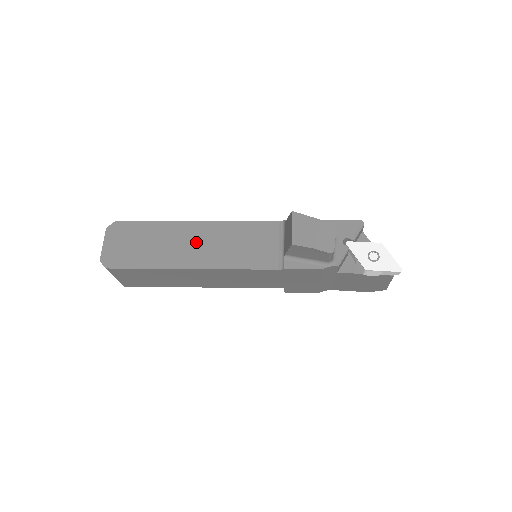
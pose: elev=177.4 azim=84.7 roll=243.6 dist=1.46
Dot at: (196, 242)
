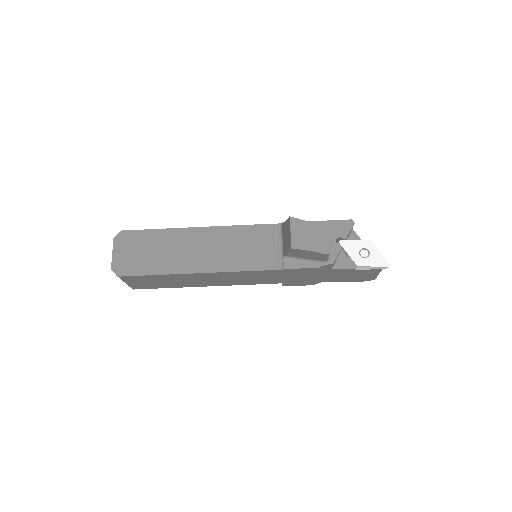
Dot at: (201, 247)
